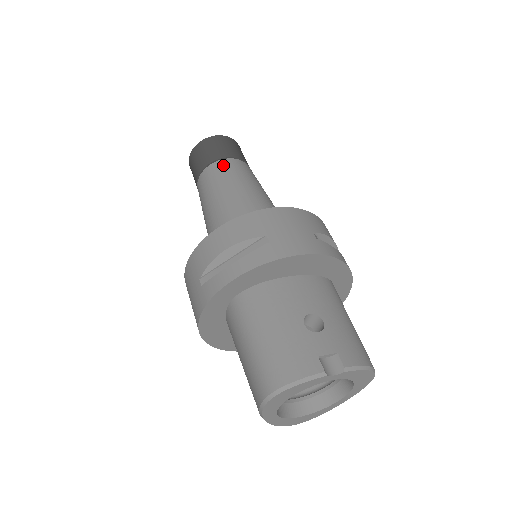
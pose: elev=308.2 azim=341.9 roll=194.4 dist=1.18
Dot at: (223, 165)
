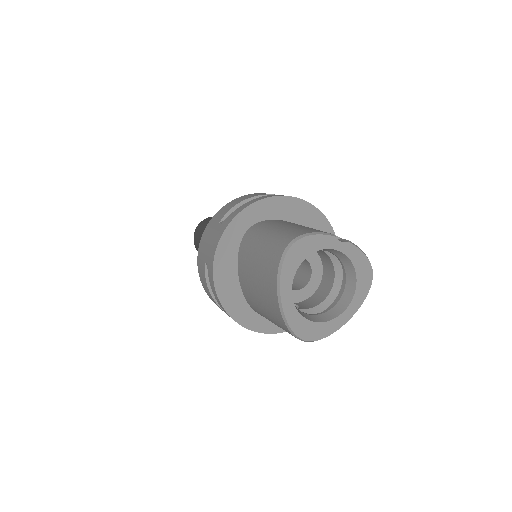
Dot at: occluded
